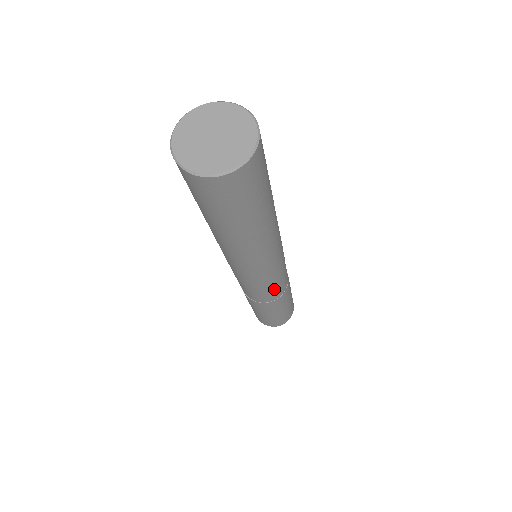
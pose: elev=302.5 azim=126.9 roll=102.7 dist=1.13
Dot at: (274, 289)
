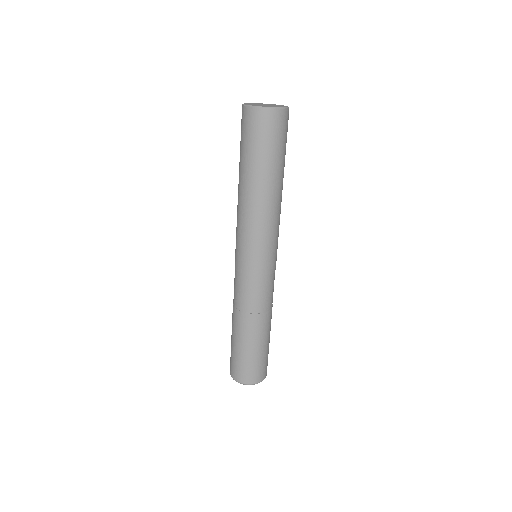
Dot at: (244, 289)
